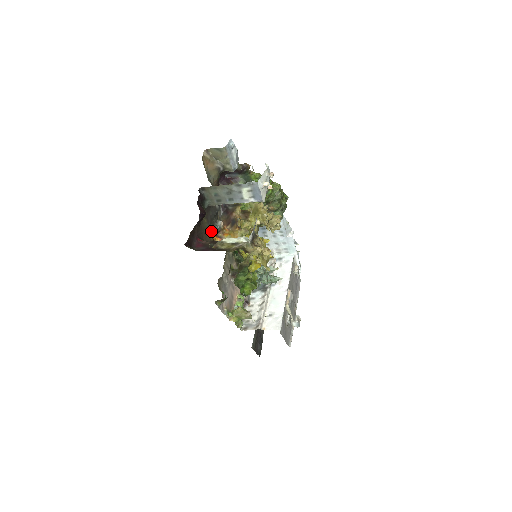
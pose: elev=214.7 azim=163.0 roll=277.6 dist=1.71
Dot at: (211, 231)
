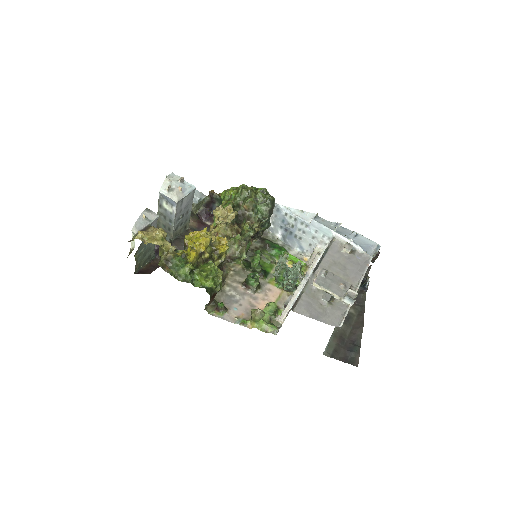
Dot at: occluded
